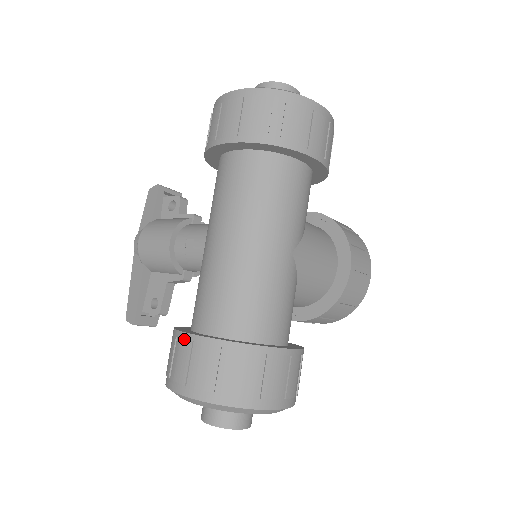
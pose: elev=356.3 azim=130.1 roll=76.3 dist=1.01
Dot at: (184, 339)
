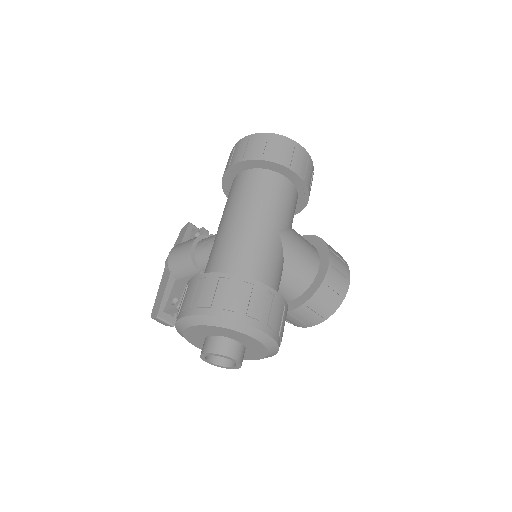
Dot at: (193, 280)
